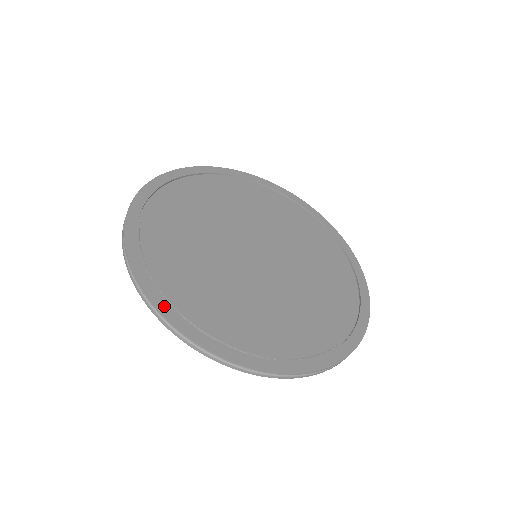
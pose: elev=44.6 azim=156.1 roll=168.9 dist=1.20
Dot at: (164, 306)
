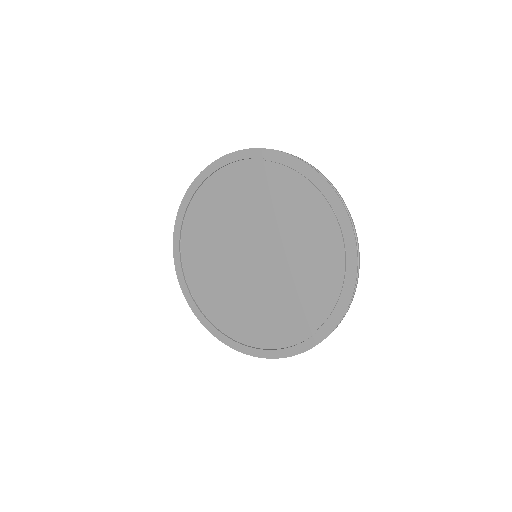
Dot at: (180, 274)
